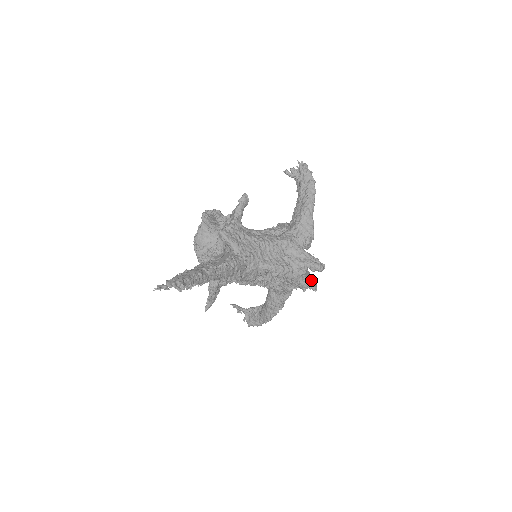
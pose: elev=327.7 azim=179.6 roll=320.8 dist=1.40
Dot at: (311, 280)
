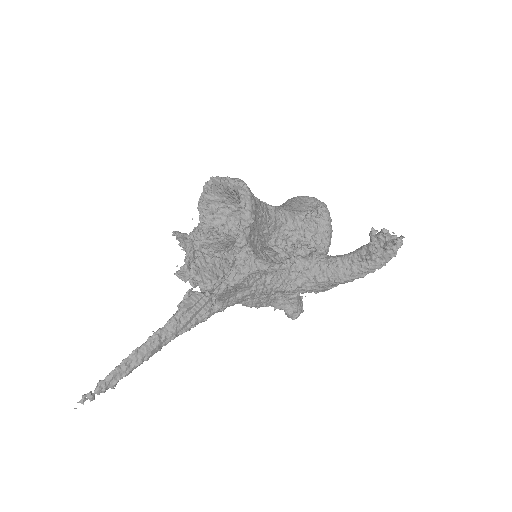
Dot at: occluded
